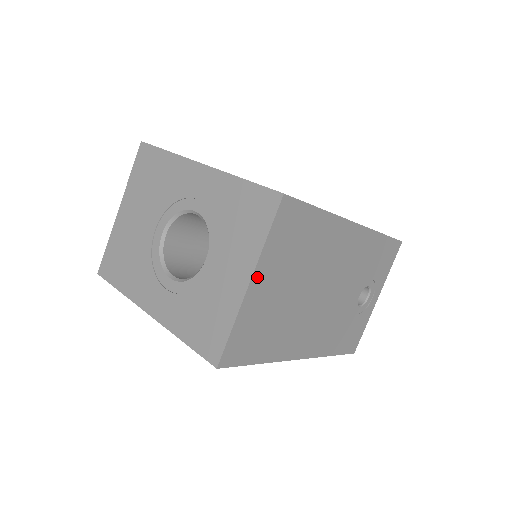
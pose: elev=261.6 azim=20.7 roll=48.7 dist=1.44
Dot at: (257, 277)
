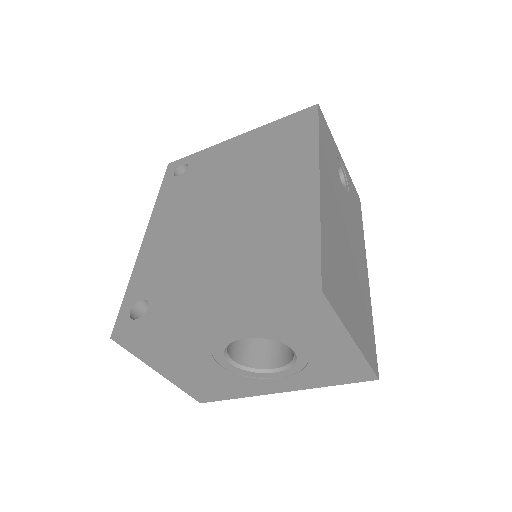
Dot at: (351, 331)
